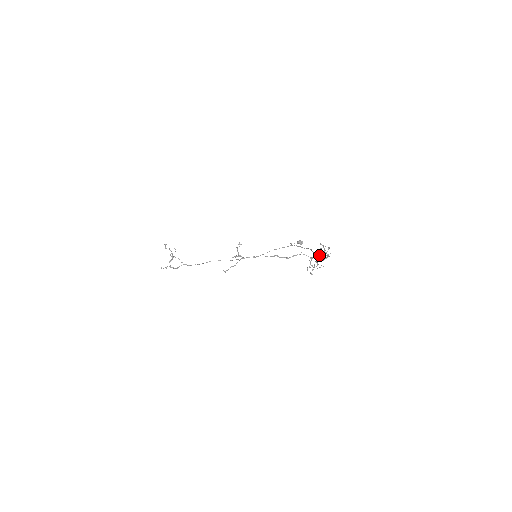
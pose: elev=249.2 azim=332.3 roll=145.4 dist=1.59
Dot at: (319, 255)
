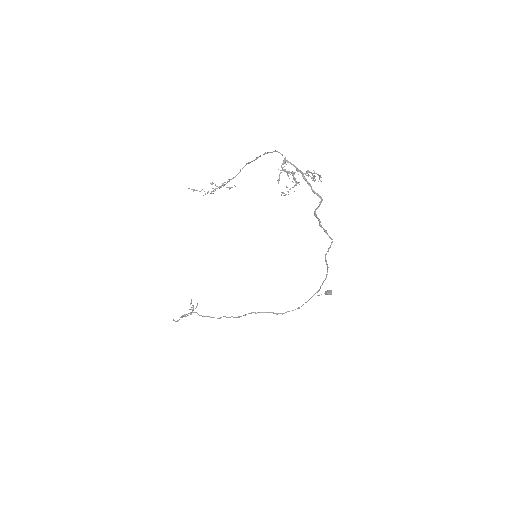
Dot at: occluded
